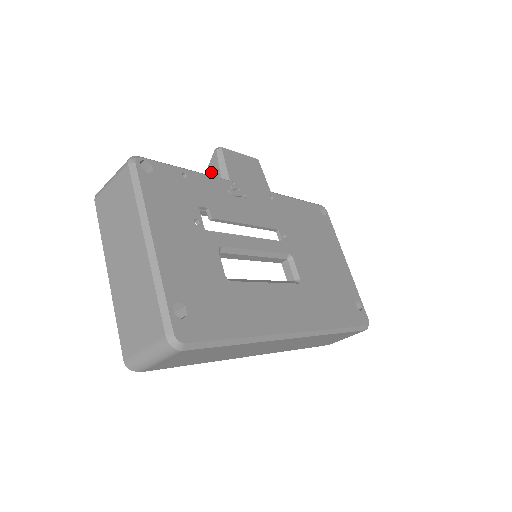
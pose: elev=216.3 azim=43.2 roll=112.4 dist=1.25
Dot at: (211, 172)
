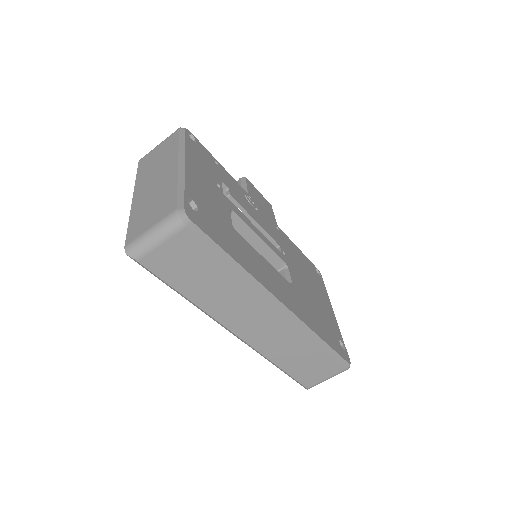
Dot at: occluded
